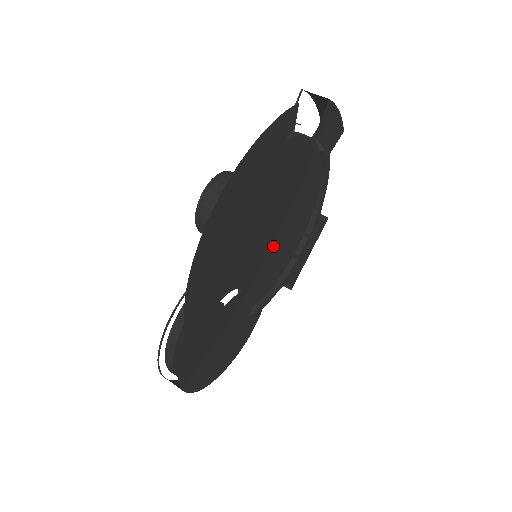
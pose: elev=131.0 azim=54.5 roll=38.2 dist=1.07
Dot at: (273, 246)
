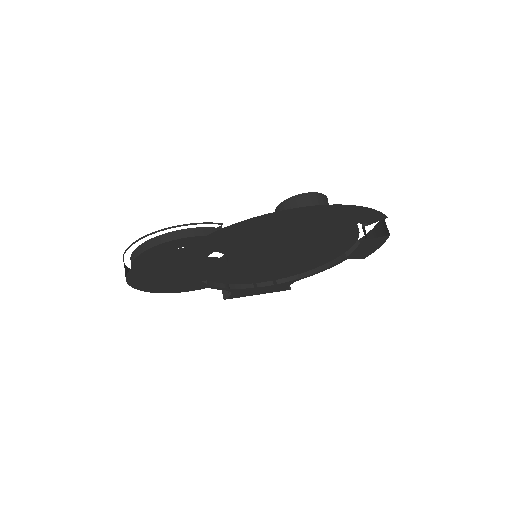
Dot at: (265, 263)
